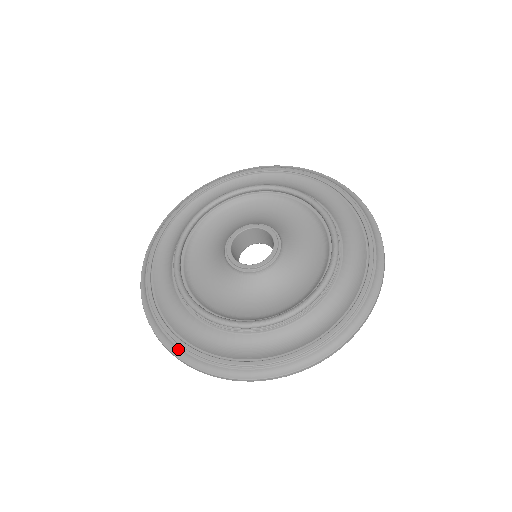
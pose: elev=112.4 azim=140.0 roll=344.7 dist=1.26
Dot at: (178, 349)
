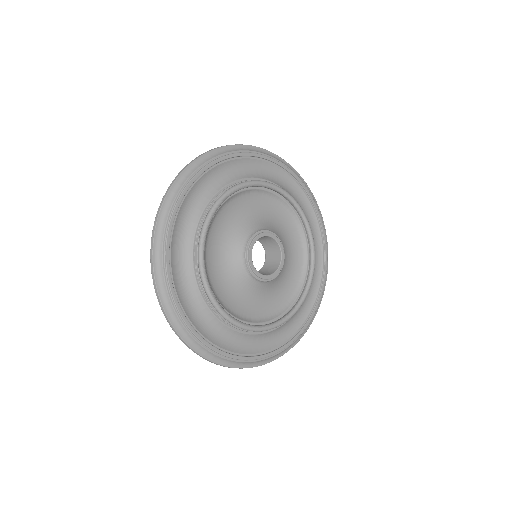
Dot at: (268, 359)
